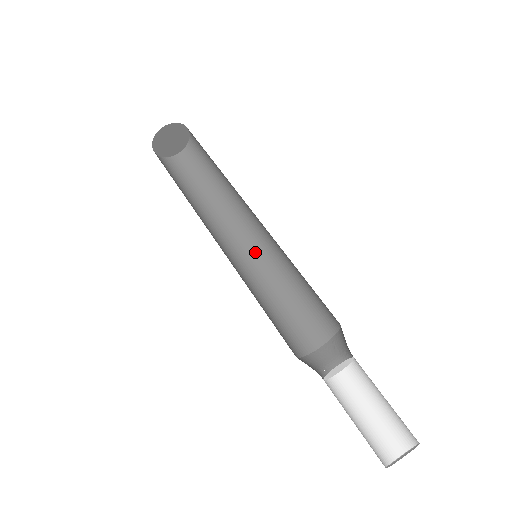
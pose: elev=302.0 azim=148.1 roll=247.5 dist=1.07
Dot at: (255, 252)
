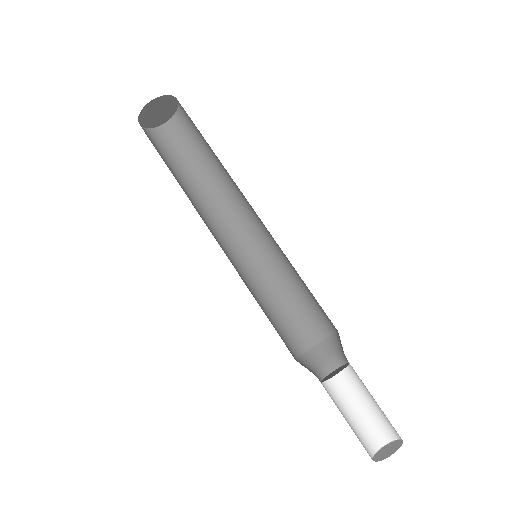
Dot at: (263, 236)
